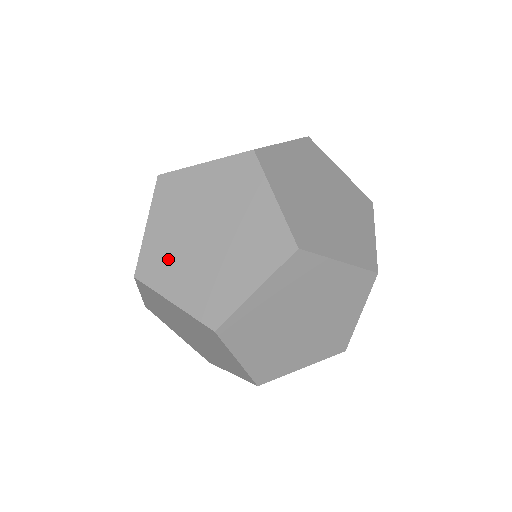
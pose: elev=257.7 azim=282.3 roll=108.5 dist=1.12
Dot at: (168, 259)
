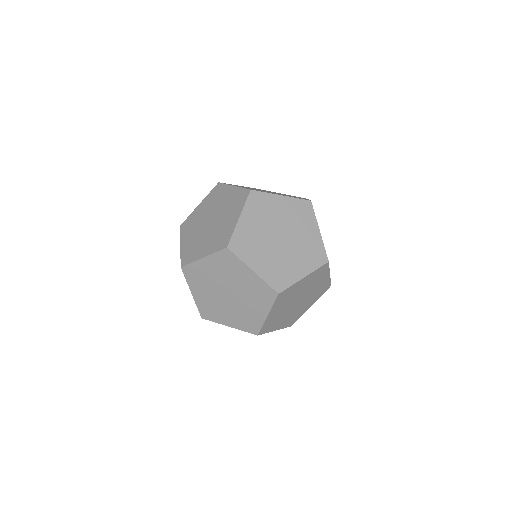
Dot at: (195, 246)
